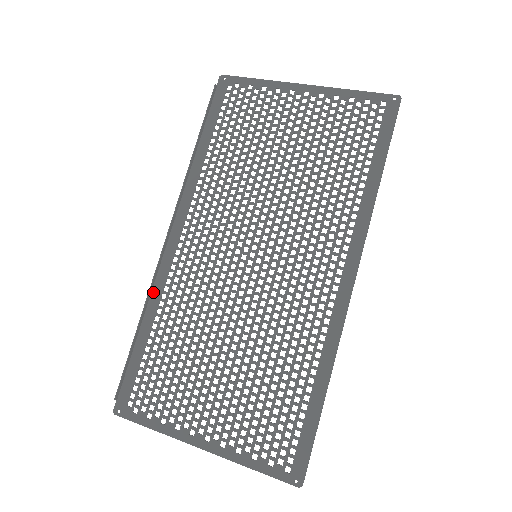
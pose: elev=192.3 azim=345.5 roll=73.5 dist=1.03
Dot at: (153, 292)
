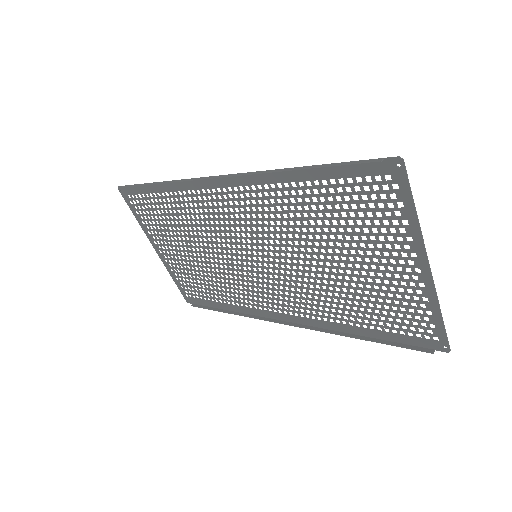
Dot at: (179, 182)
